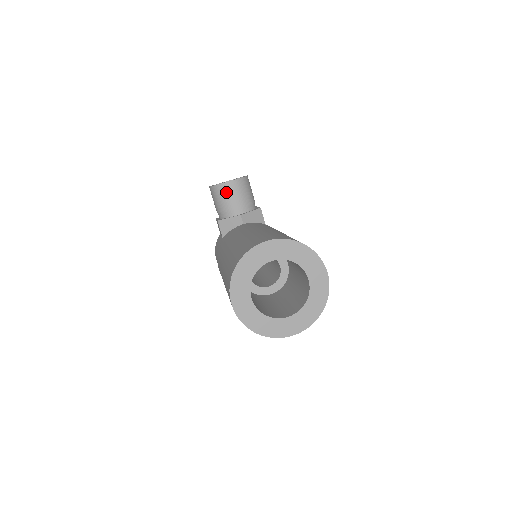
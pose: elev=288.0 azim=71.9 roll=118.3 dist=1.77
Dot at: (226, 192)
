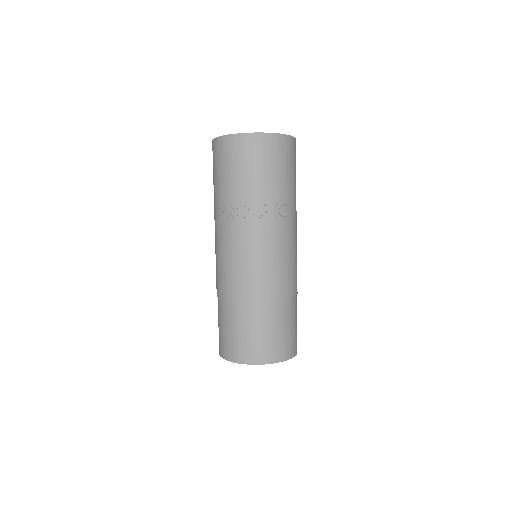
Dot at: occluded
